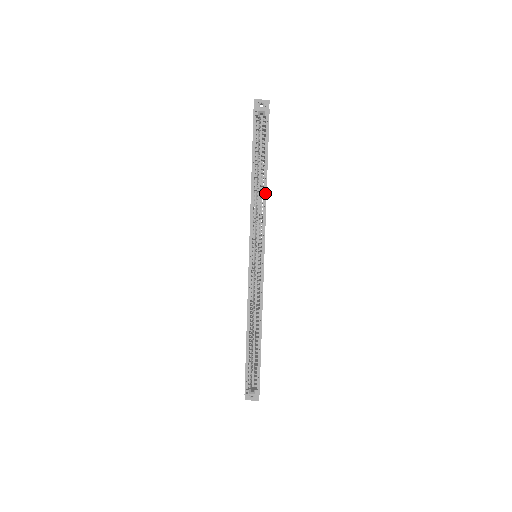
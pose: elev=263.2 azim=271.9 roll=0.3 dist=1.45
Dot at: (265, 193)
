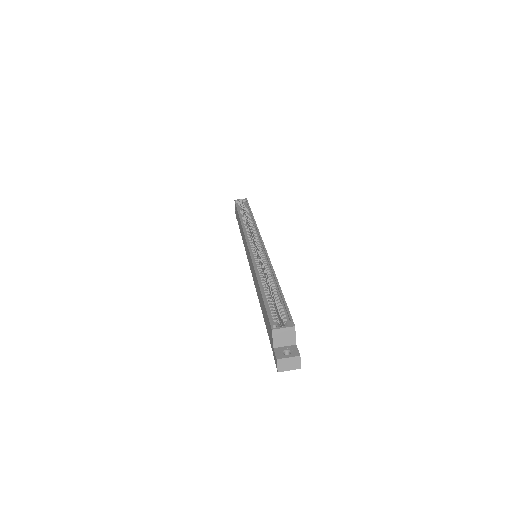
Dot at: (253, 220)
